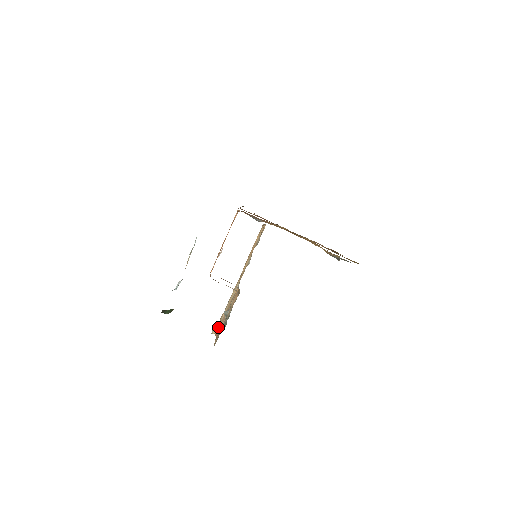
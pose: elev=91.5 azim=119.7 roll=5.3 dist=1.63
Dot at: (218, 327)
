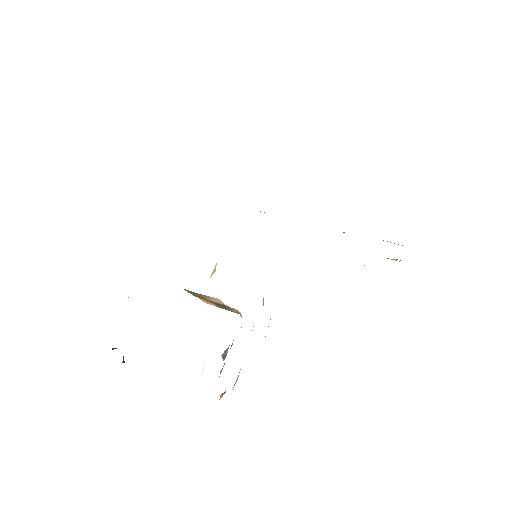
Dot at: occluded
